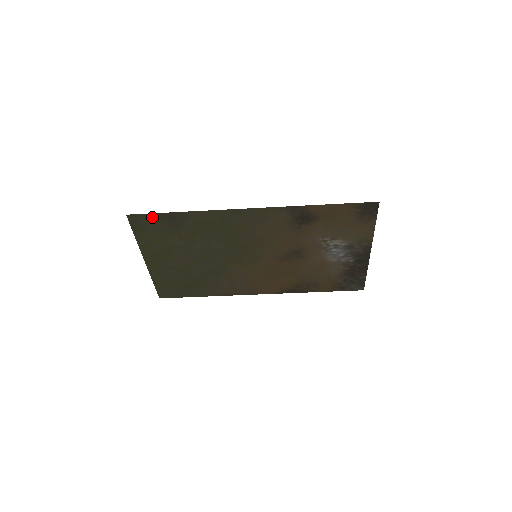
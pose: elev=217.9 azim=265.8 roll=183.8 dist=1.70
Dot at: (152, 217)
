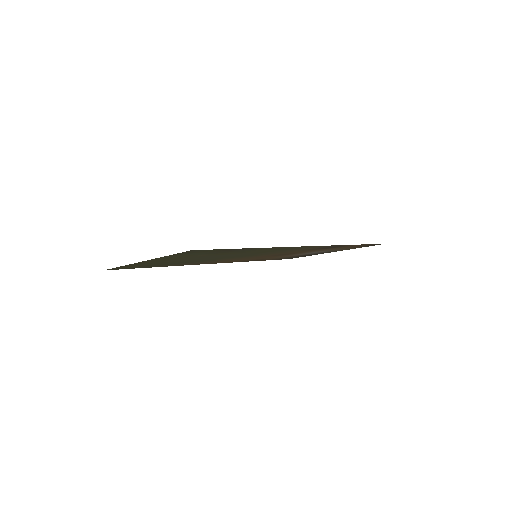
Dot at: (216, 250)
